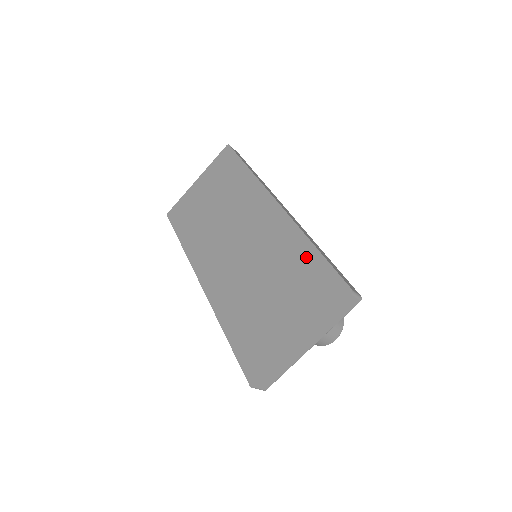
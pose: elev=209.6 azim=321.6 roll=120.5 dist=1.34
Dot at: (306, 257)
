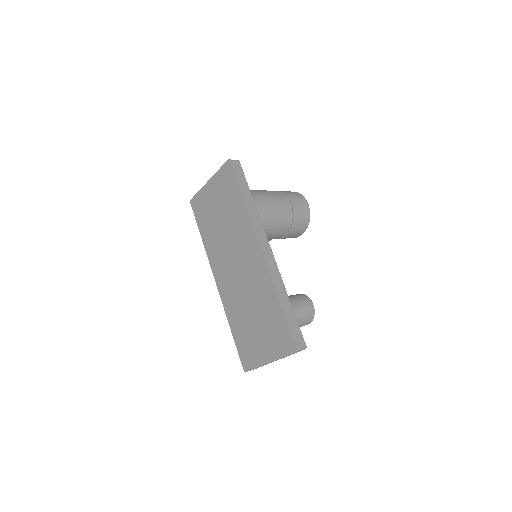
Dot at: (275, 309)
